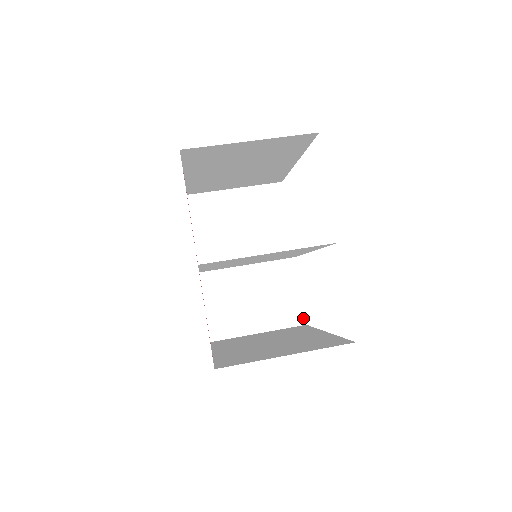
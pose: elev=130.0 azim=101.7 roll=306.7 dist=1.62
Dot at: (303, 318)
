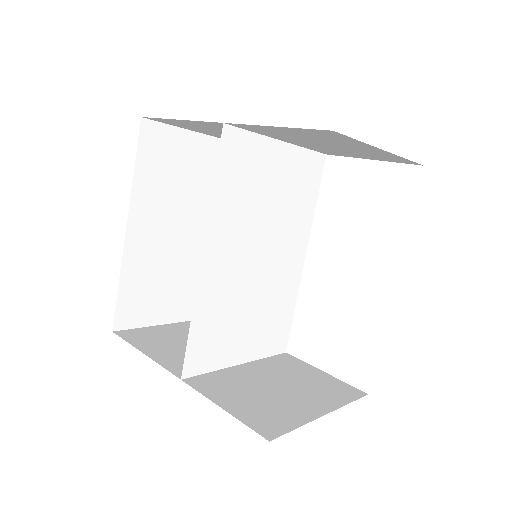
Dot at: (357, 390)
